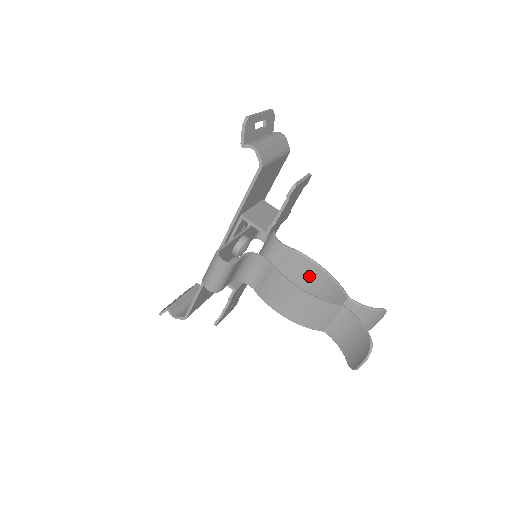
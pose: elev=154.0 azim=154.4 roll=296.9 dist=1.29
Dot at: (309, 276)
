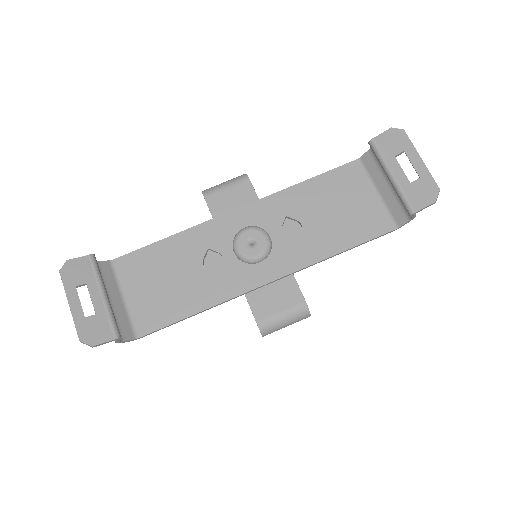
Dot at: occluded
